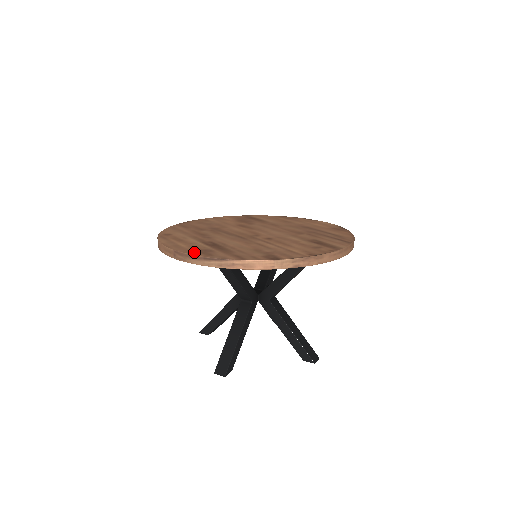
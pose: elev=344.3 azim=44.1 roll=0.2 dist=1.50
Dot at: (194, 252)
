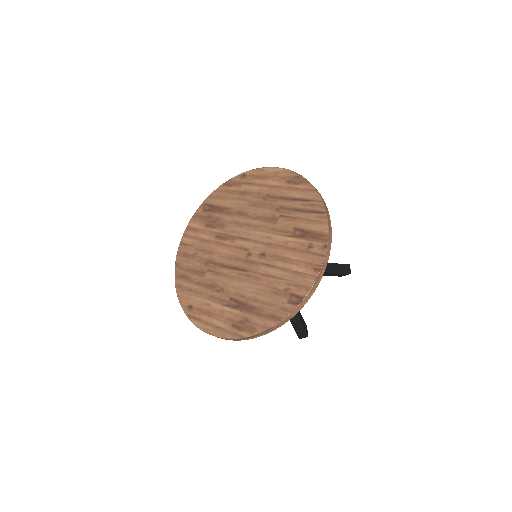
Dot at: (239, 332)
